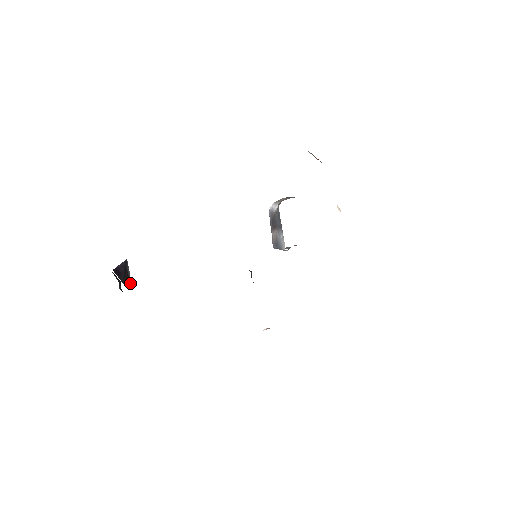
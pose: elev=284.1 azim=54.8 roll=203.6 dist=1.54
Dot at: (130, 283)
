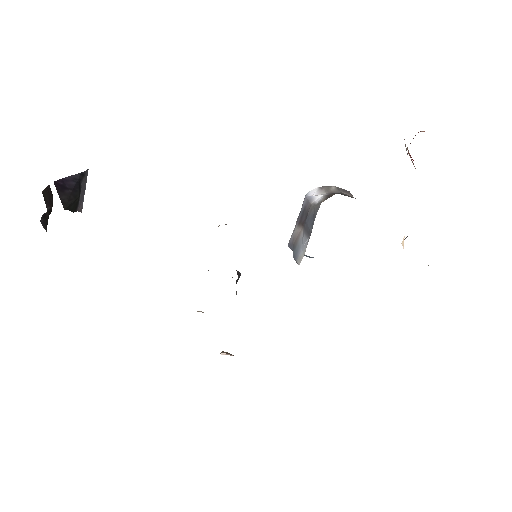
Dot at: (80, 203)
